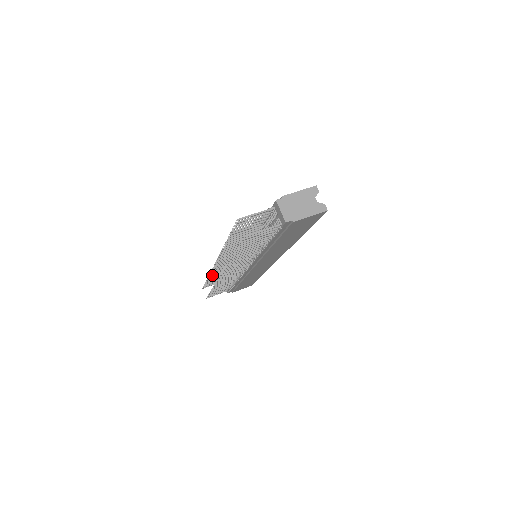
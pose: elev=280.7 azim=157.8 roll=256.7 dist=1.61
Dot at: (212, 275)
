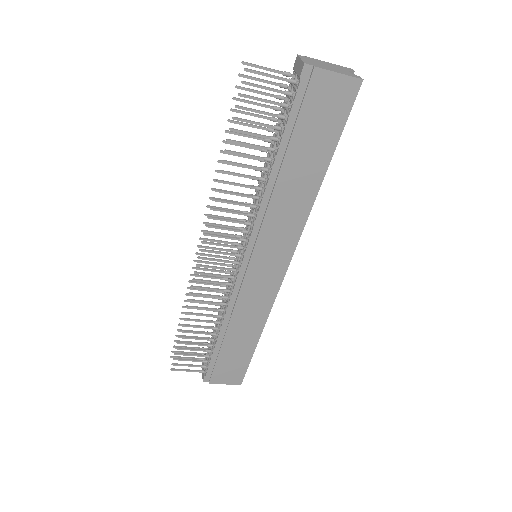
Dot at: occluded
